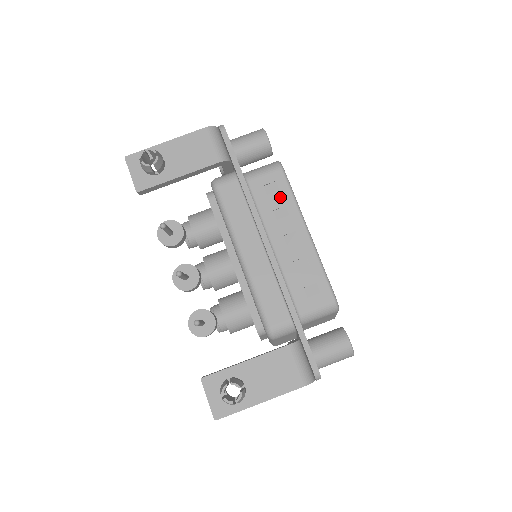
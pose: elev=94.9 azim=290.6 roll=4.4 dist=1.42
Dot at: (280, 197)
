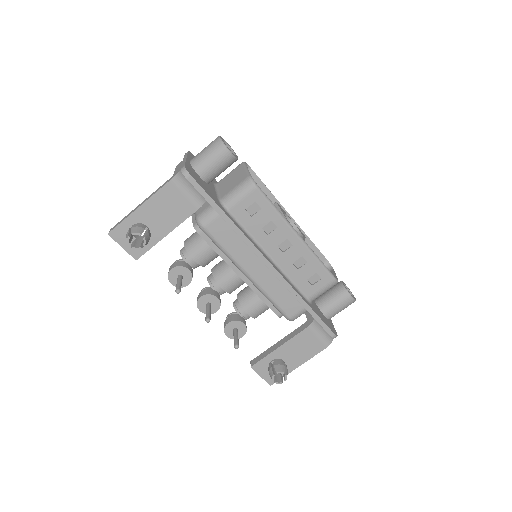
Dot at: (264, 215)
